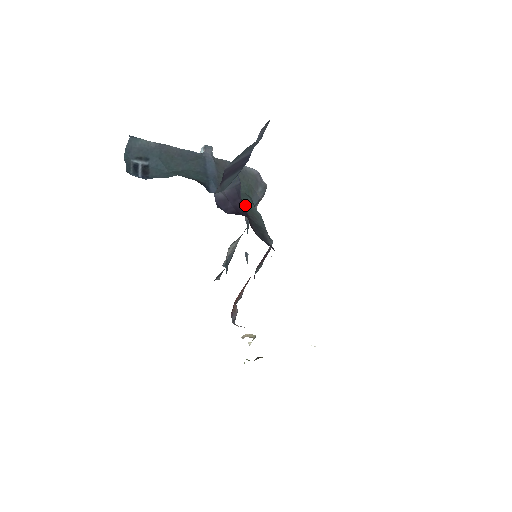
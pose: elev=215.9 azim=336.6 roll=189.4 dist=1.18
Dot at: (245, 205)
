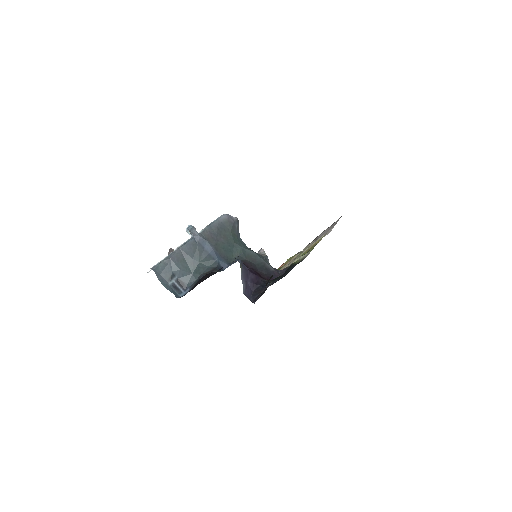
Dot at: (243, 256)
